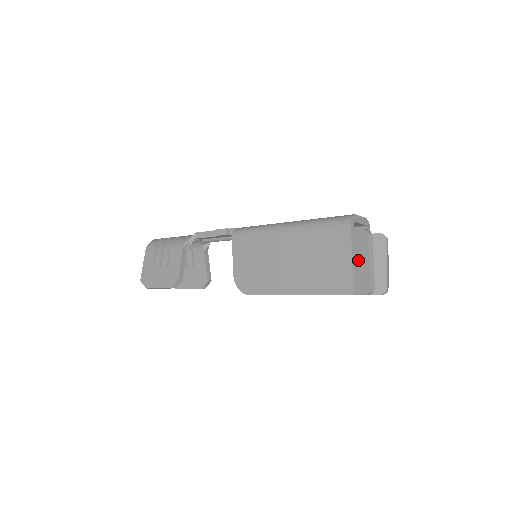
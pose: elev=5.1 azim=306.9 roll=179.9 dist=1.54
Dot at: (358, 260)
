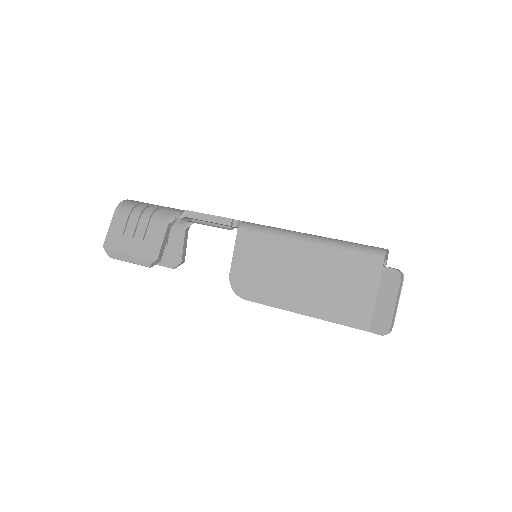
Dot at: (383, 299)
